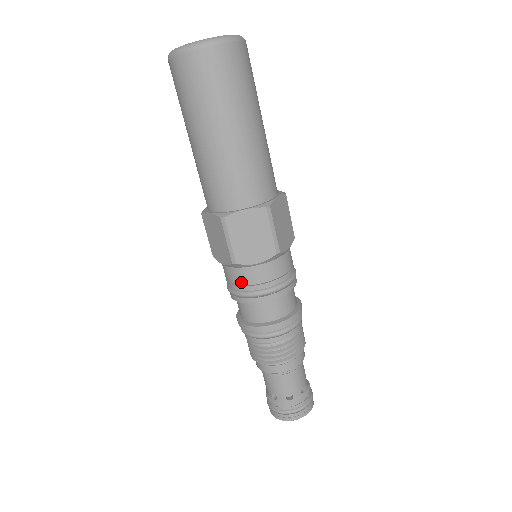
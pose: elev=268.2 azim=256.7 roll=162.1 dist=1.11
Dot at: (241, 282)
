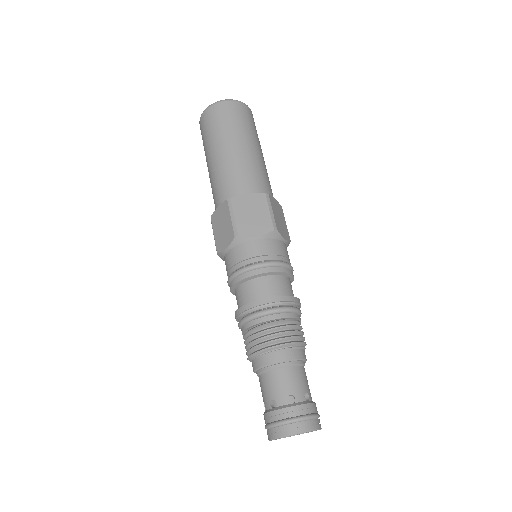
Dot at: (241, 258)
